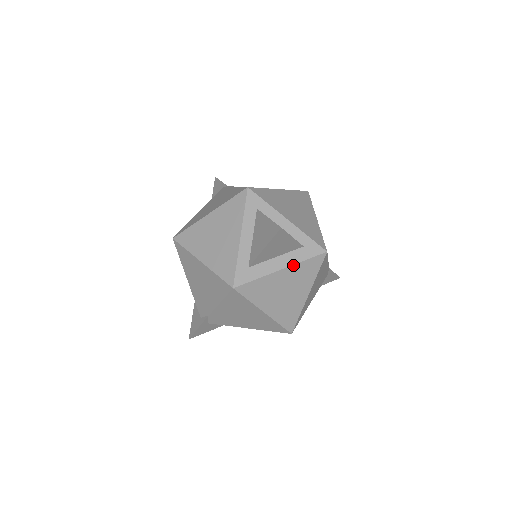
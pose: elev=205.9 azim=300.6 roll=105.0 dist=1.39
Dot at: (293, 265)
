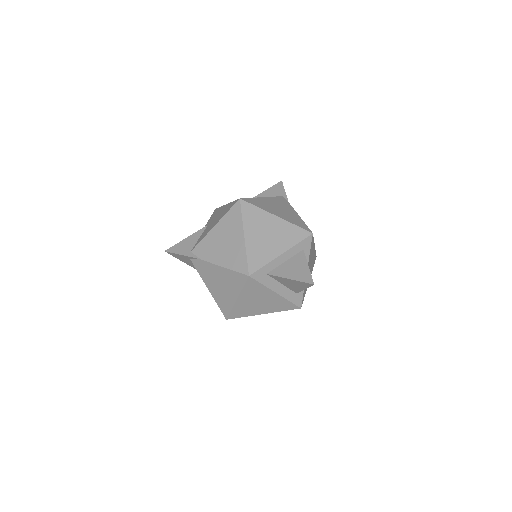
Dot at: (283, 297)
